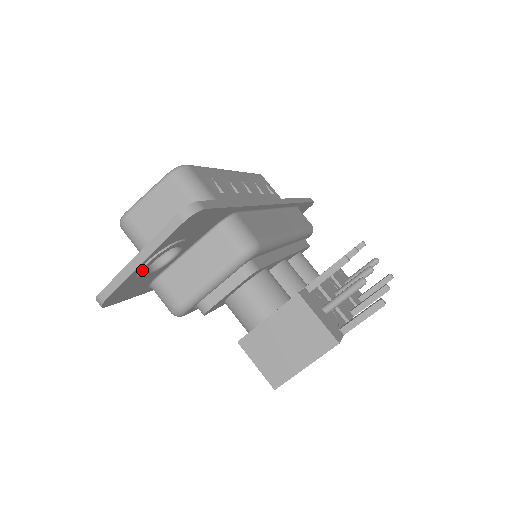
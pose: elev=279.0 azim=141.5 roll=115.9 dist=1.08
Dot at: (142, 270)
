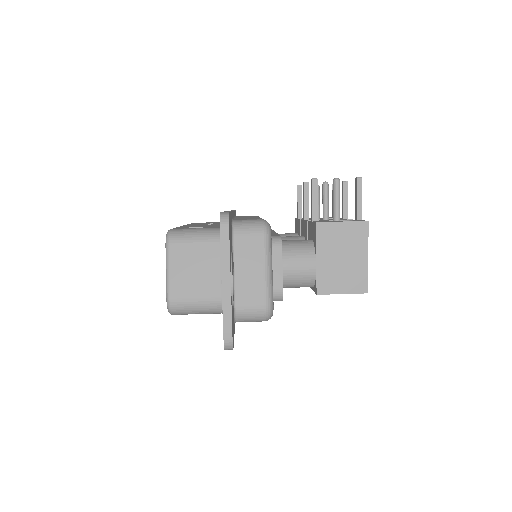
Dot at: (232, 292)
